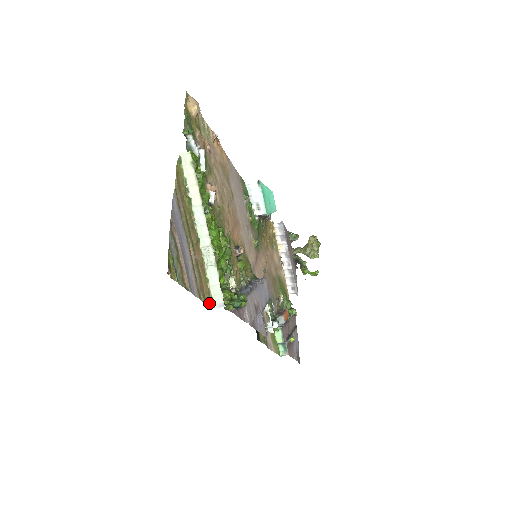
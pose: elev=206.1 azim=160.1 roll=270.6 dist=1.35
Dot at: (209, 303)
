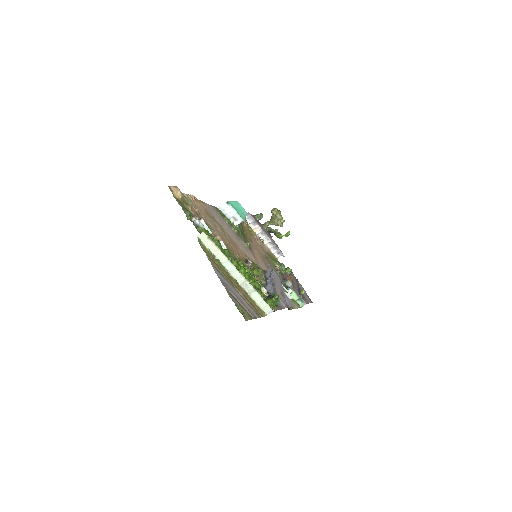
Dot at: (263, 315)
